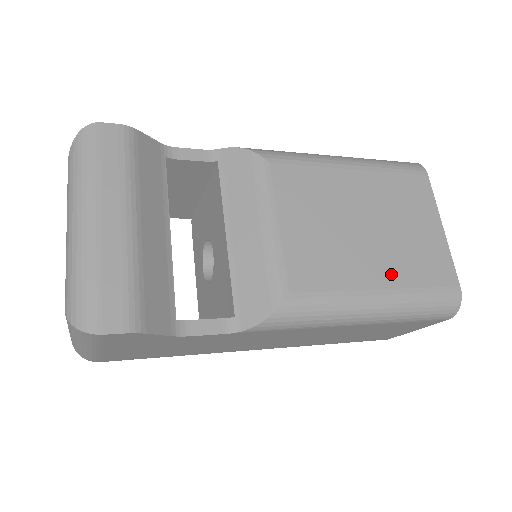
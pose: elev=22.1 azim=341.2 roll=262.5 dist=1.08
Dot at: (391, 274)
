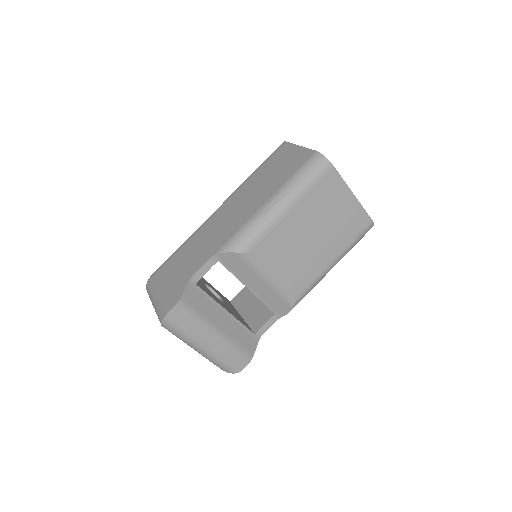
Dot at: (335, 248)
